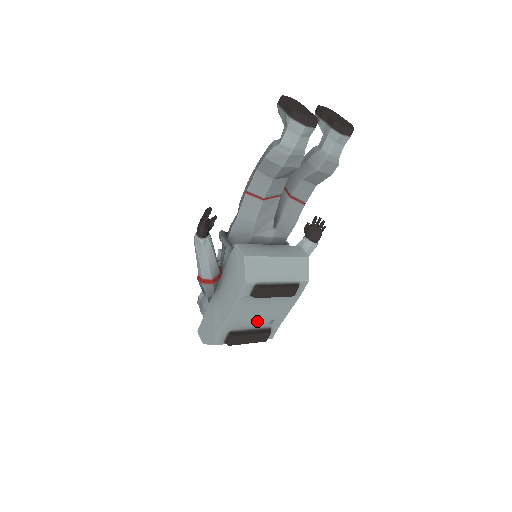
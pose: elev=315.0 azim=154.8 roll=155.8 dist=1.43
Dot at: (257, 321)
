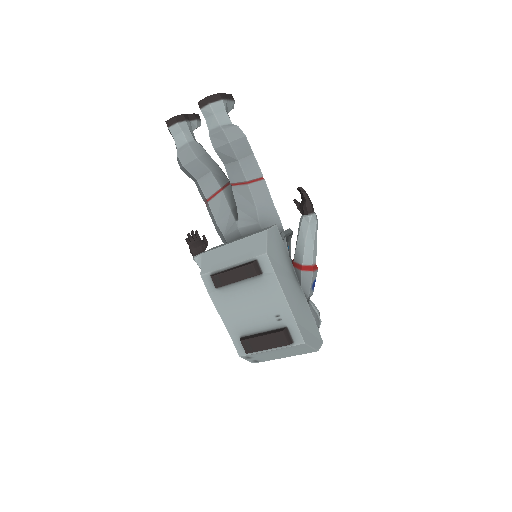
Dot at: (259, 319)
